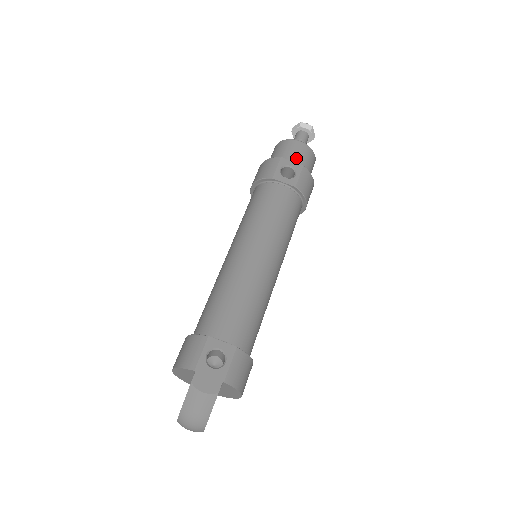
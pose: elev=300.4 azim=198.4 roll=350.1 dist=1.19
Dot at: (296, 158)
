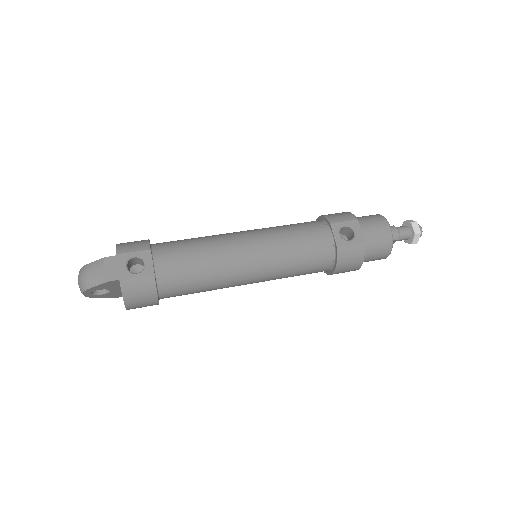
Dot at: (369, 233)
